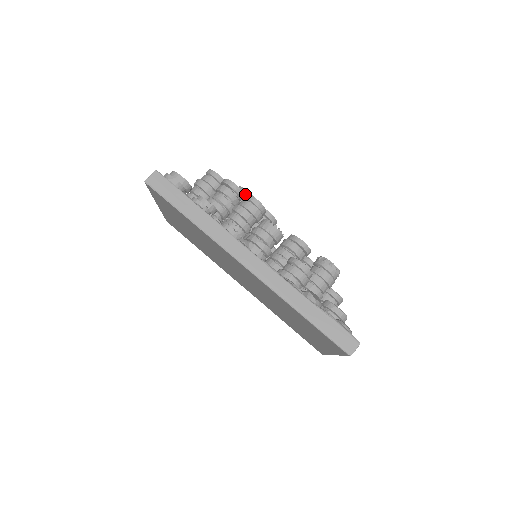
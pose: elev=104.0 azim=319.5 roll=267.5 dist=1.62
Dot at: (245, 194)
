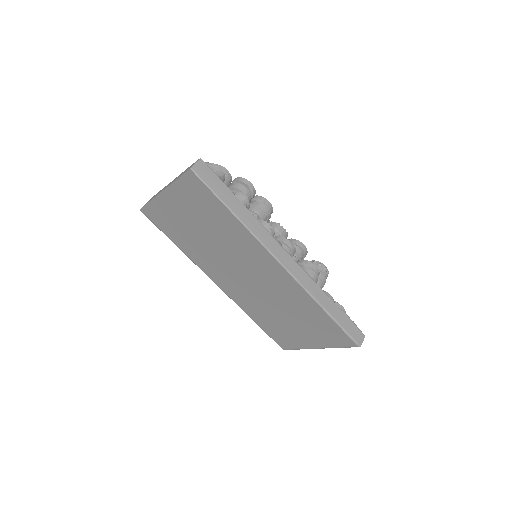
Dot at: occluded
